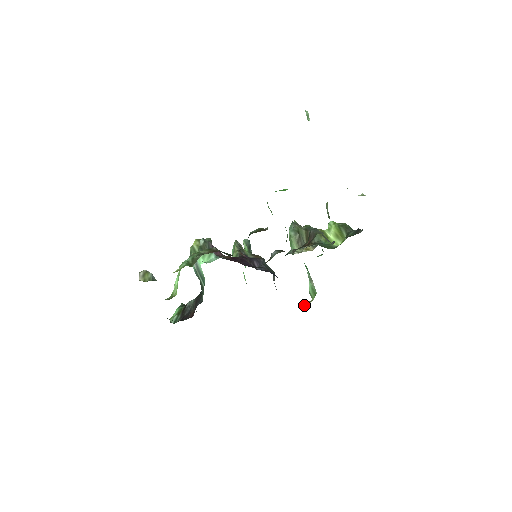
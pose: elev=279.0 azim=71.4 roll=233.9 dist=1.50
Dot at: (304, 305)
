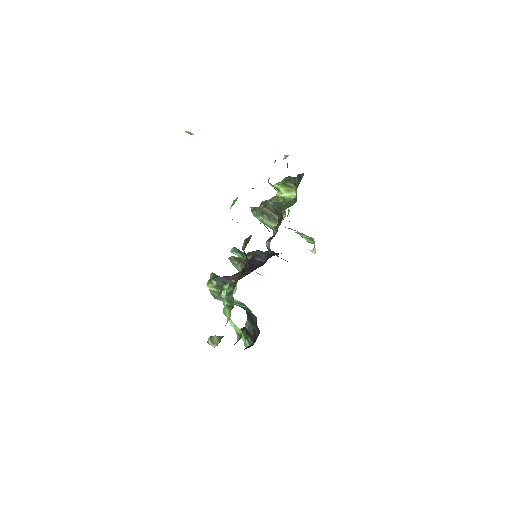
Dot at: occluded
